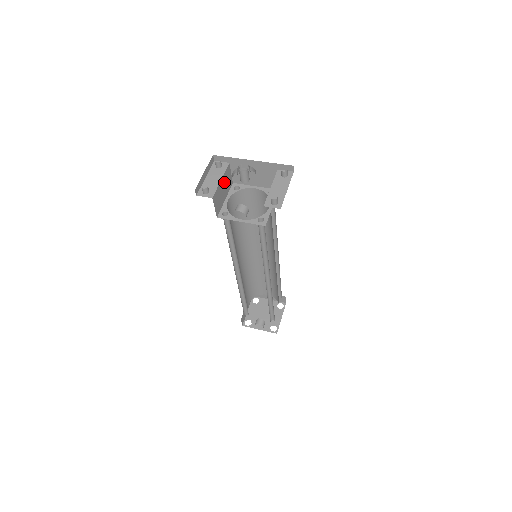
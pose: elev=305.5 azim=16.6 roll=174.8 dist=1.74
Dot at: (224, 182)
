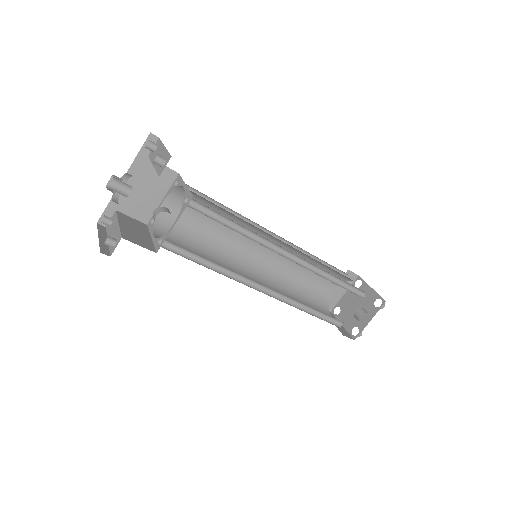
Dot at: (128, 225)
